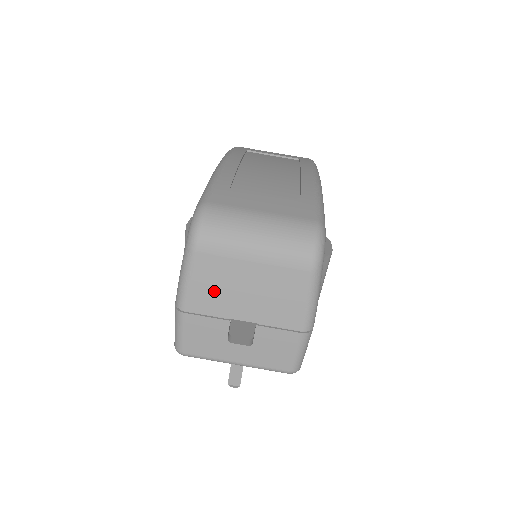
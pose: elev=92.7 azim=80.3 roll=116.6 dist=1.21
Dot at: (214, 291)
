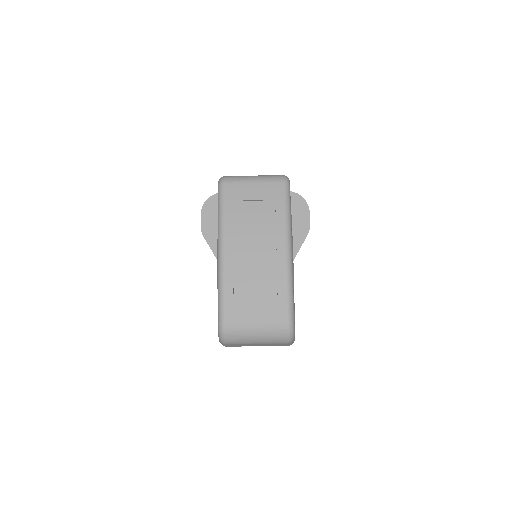
Dot at: occluded
